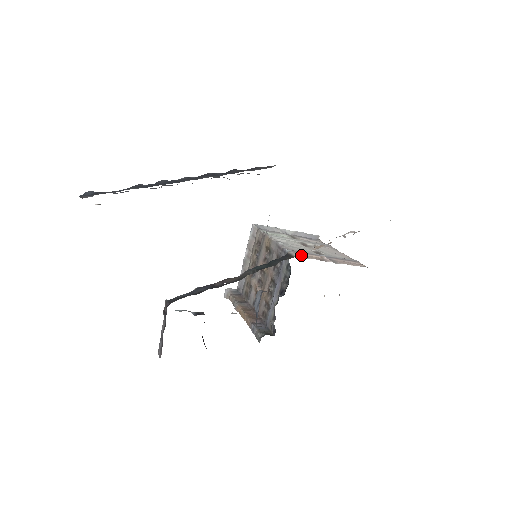
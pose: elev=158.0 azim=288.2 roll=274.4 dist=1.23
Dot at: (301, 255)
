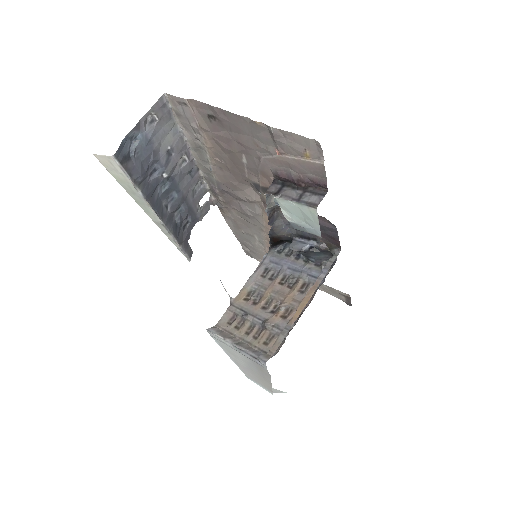
Dot at: occluded
